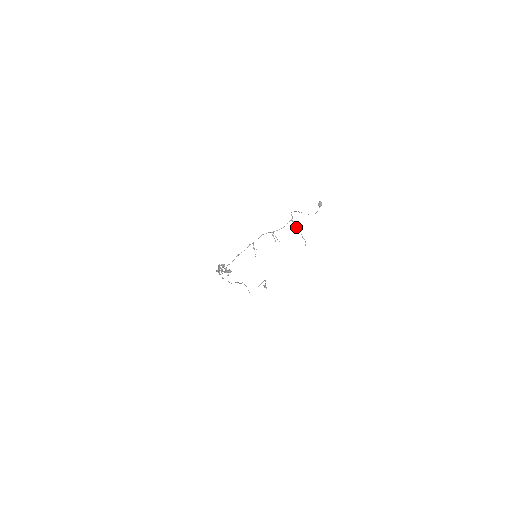
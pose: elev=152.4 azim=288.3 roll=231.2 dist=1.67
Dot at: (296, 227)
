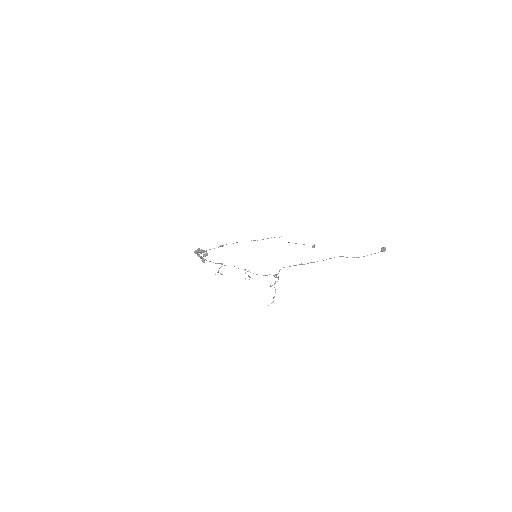
Dot at: (274, 284)
